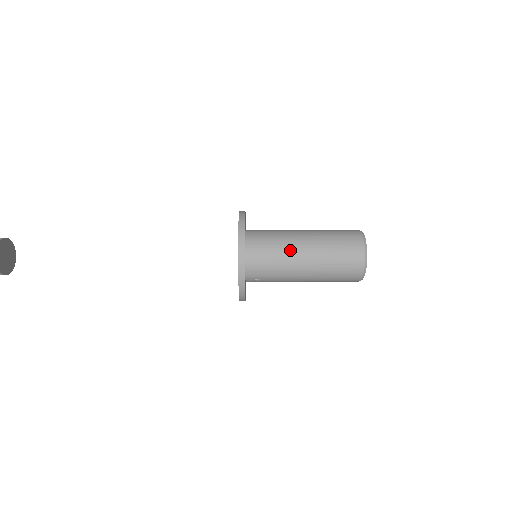
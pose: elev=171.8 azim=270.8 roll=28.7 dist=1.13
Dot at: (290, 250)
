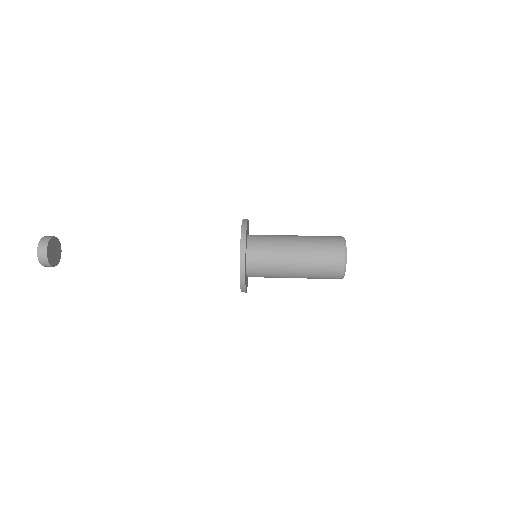
Dot at: (282, 270)
